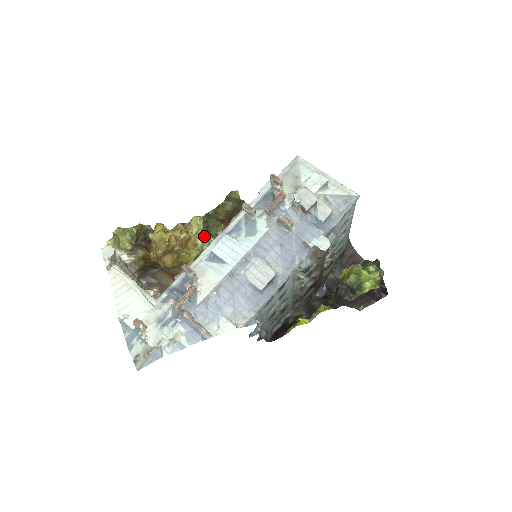
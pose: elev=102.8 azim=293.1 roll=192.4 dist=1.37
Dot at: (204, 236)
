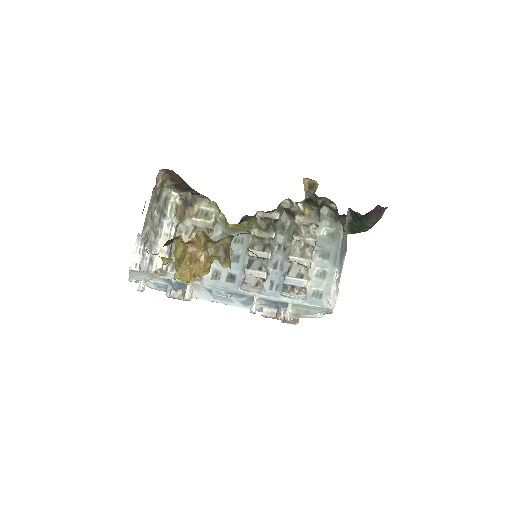
Dot at: occluded
